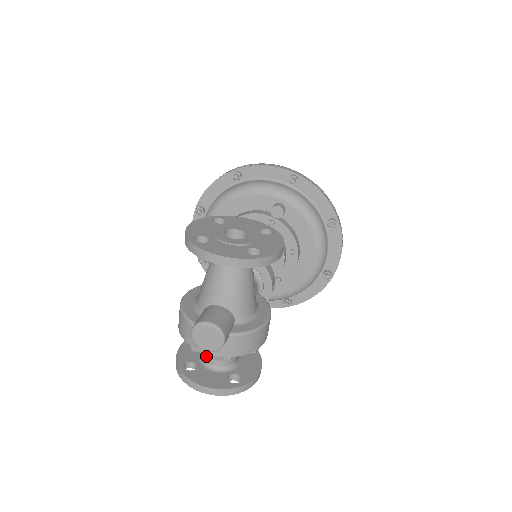
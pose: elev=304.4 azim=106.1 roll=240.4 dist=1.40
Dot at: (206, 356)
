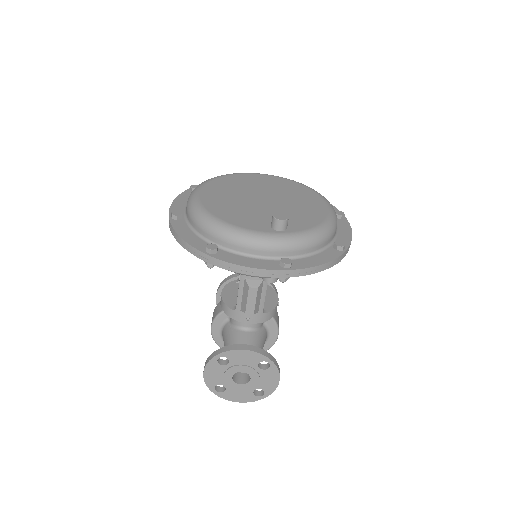
Dot at: occluded
